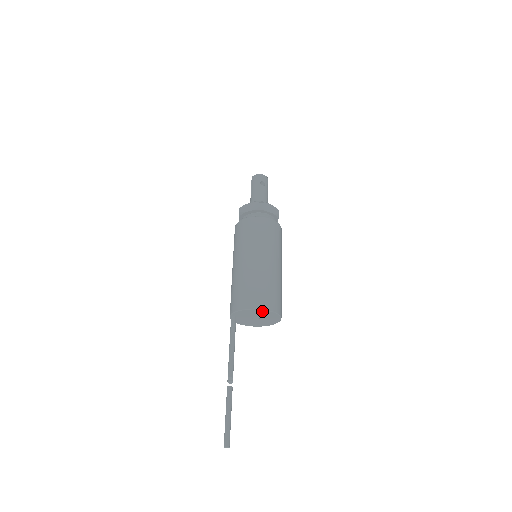
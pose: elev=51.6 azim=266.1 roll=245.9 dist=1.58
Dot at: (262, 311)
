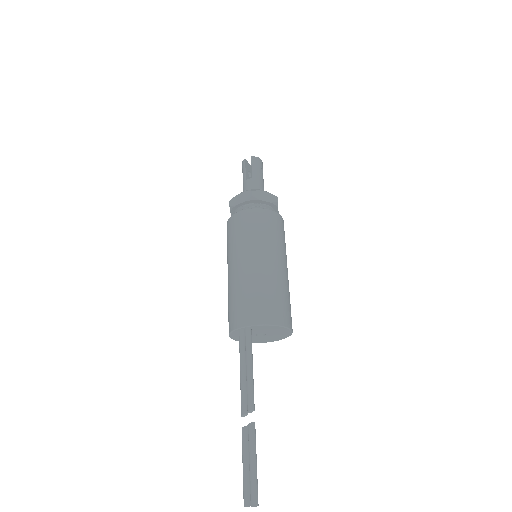
Dot at: (286, 331)
